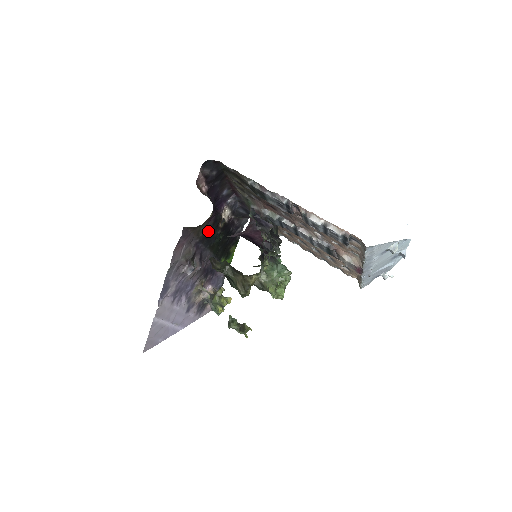
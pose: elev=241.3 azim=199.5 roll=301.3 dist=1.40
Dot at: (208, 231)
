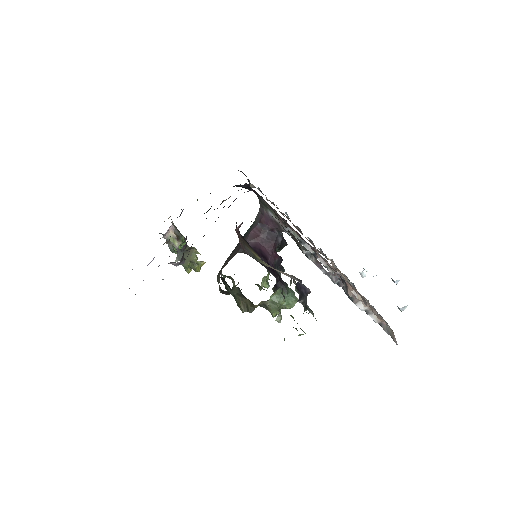
Dot at: occluded
